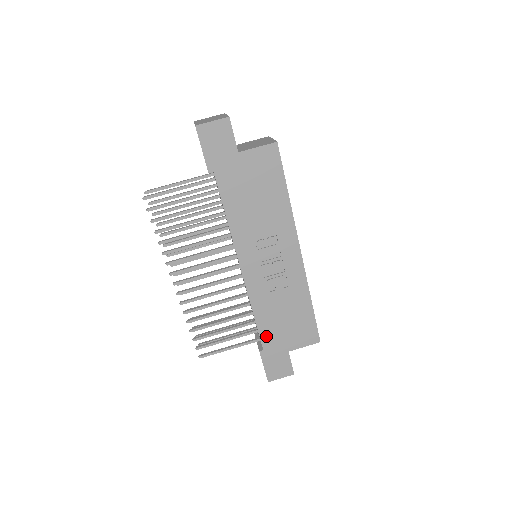
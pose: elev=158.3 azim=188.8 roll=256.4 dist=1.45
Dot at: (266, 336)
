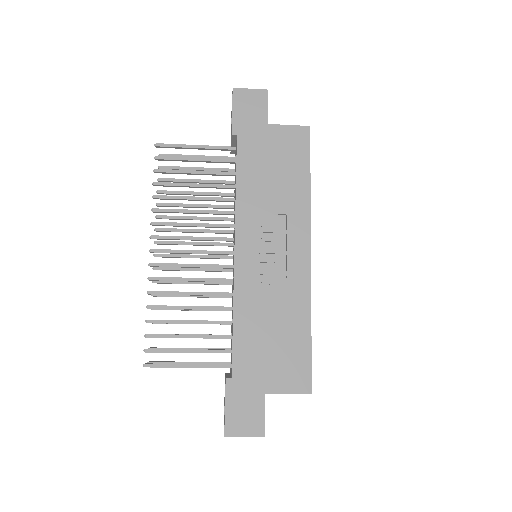
Dot at: (241, 357)
